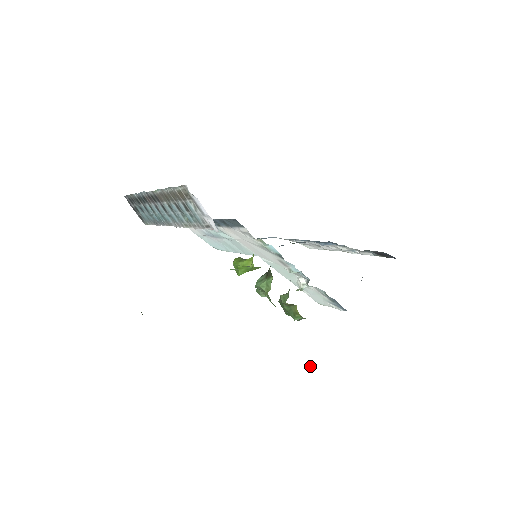
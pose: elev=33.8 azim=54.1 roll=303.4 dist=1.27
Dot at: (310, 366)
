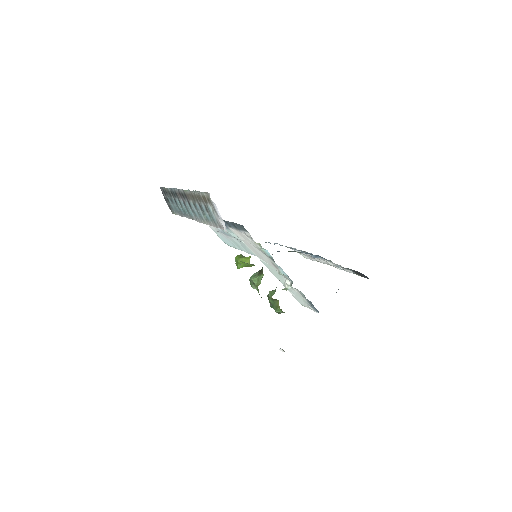
Dot at: occluded
